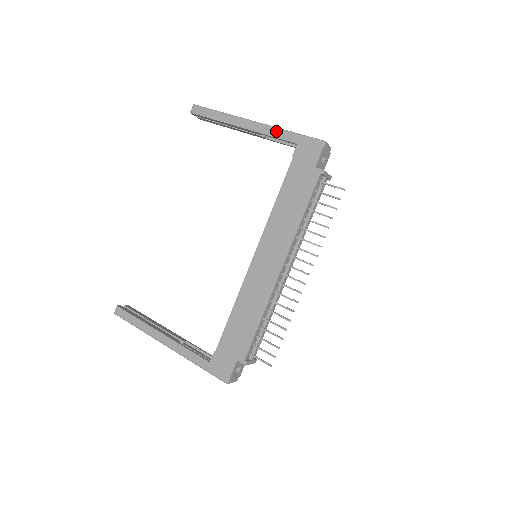
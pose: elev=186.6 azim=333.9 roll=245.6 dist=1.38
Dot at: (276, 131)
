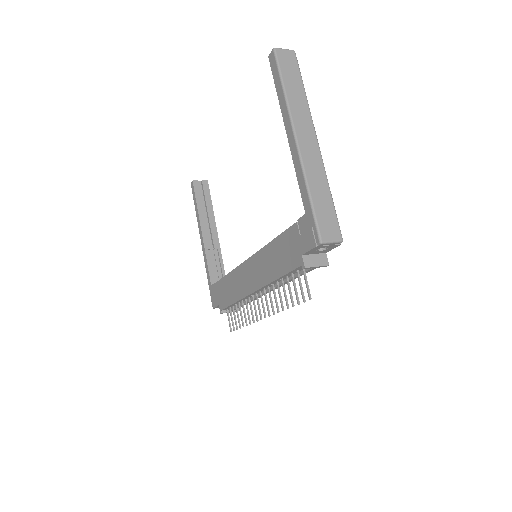
Dot at: (301, 177)
